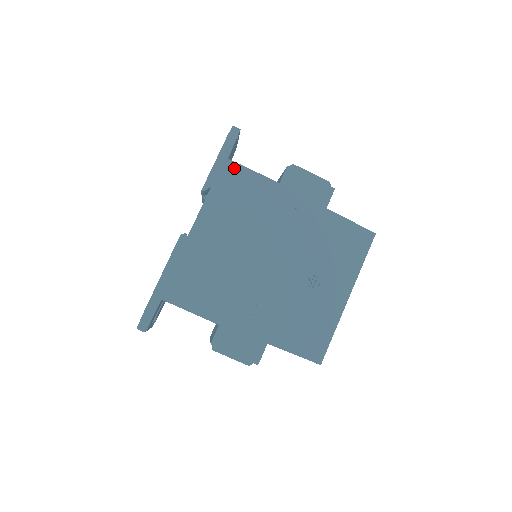
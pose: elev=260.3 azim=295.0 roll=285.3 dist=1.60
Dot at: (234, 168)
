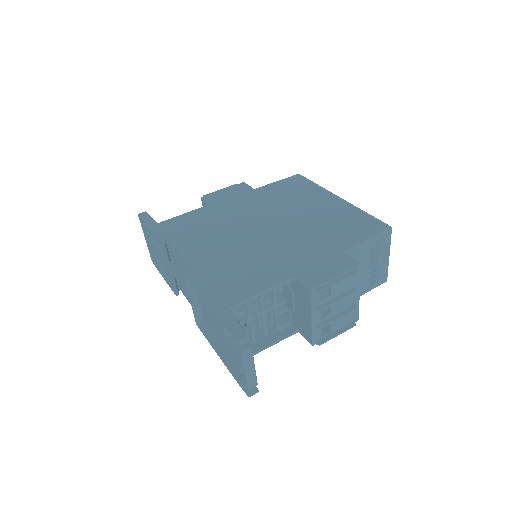
Dot at: (168, 222)
